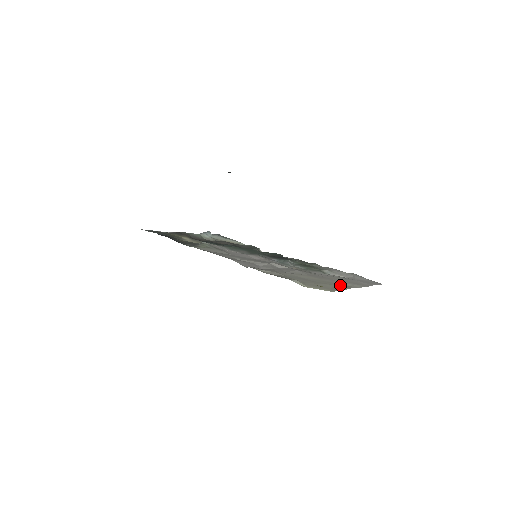
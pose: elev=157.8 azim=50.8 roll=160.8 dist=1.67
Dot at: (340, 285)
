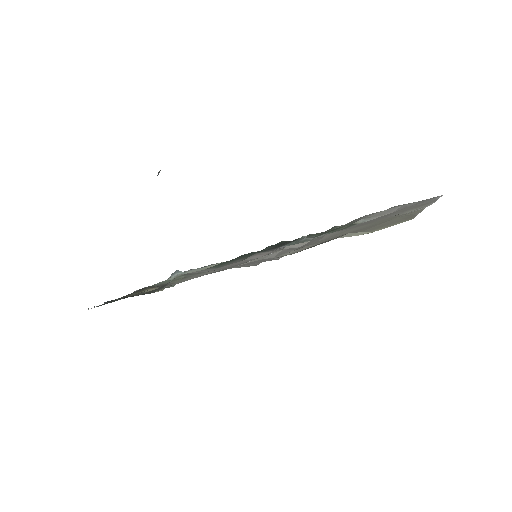
Dot at: occluded
